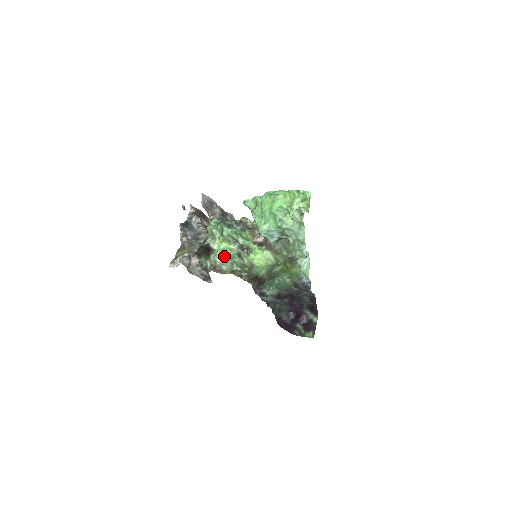
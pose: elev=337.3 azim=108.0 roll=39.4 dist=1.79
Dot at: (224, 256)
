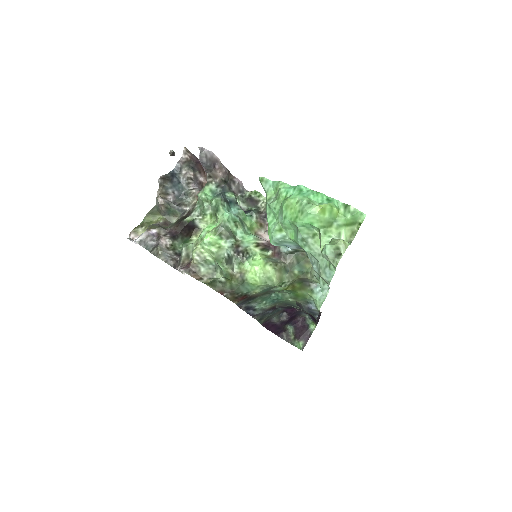
Dot at: (207, 254)
